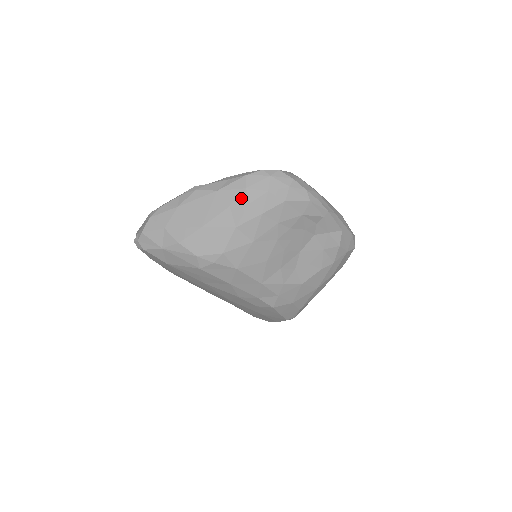
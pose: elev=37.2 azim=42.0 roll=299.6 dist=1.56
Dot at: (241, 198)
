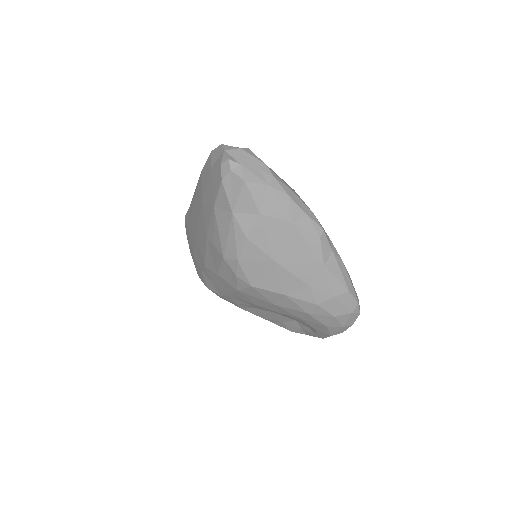
Dot at: (321, 295)
